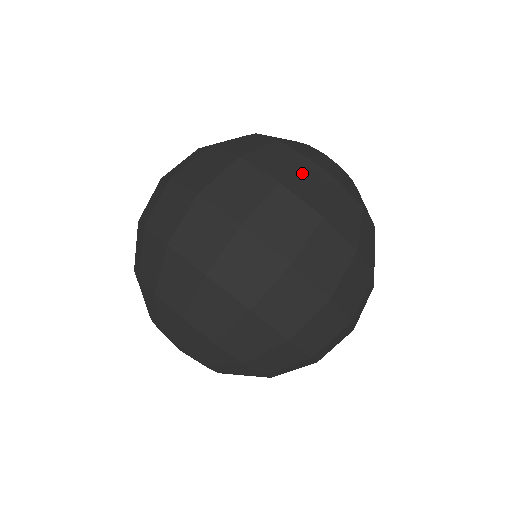
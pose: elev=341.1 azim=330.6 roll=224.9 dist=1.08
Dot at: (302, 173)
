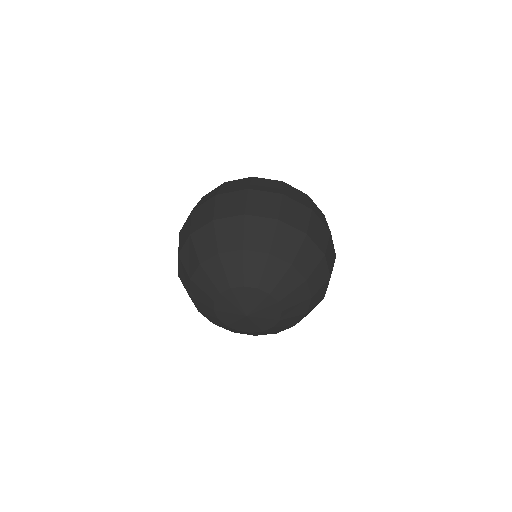
Dot at: occluded
